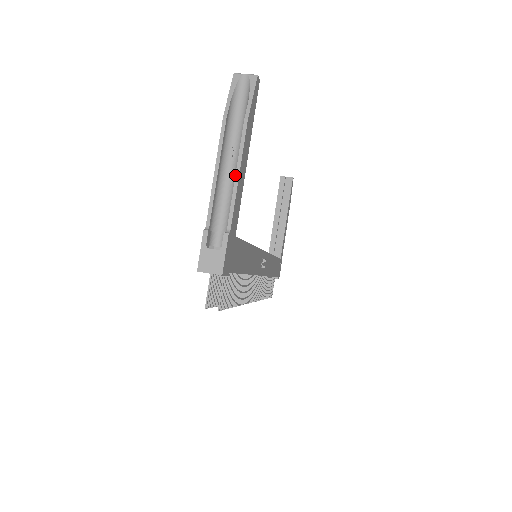
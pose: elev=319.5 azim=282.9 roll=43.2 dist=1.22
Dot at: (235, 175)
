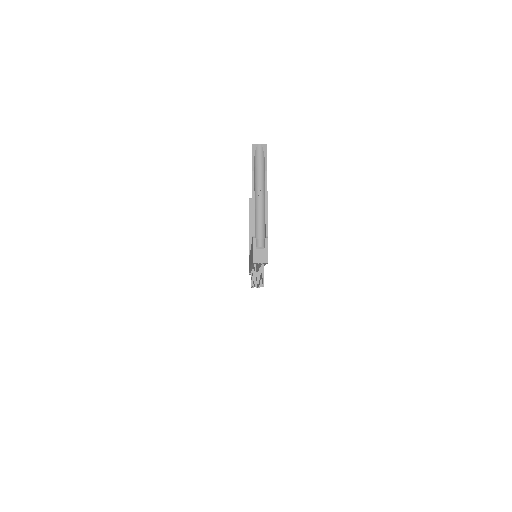
Dot at: (265, 204)
